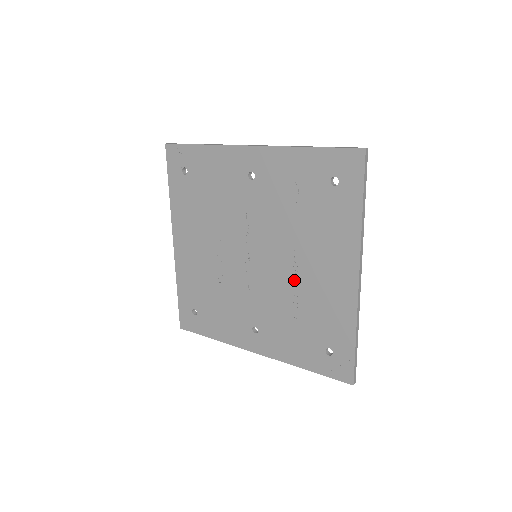
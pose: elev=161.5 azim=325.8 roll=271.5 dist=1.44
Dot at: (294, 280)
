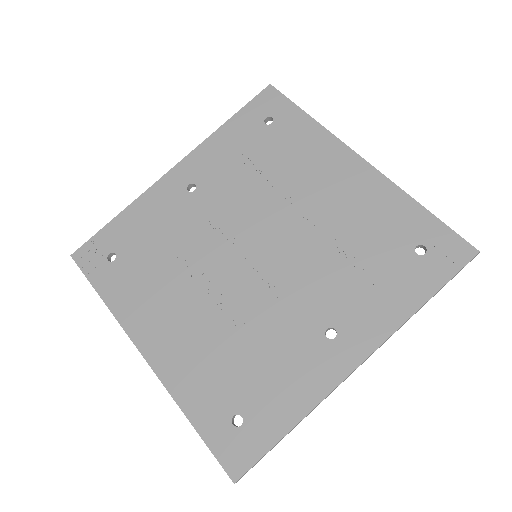
Dot at: (315, 226)
